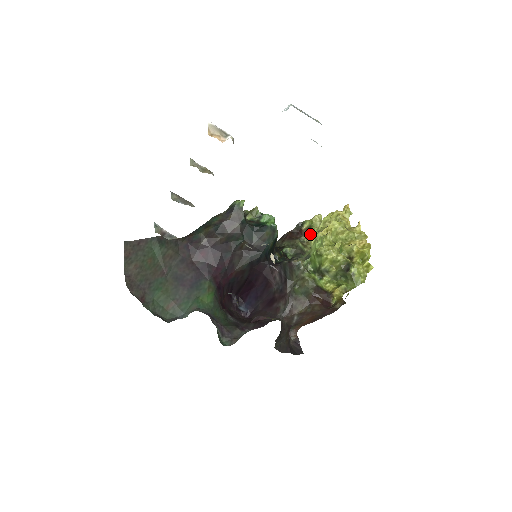
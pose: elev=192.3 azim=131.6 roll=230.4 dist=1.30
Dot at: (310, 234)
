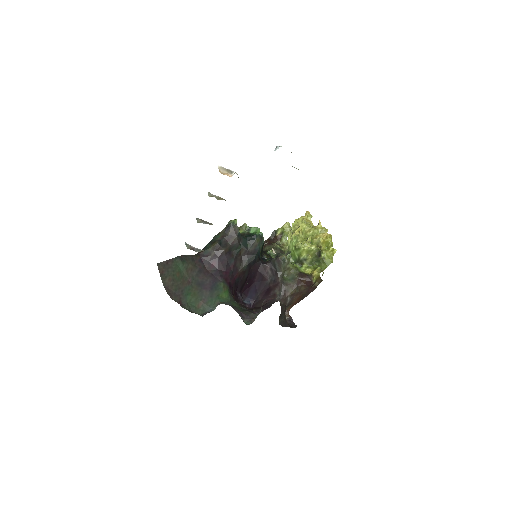
Dot at: (283, 238)
